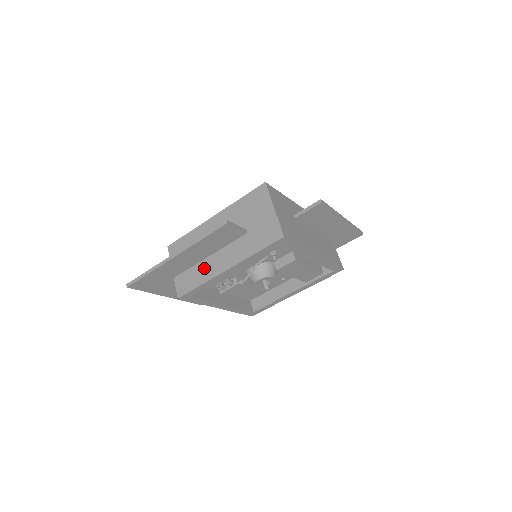
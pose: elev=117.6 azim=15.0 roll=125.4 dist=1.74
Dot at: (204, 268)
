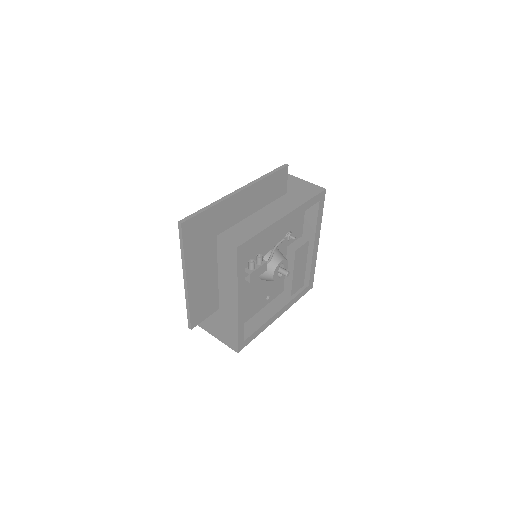
Dot at: (255, 220)
